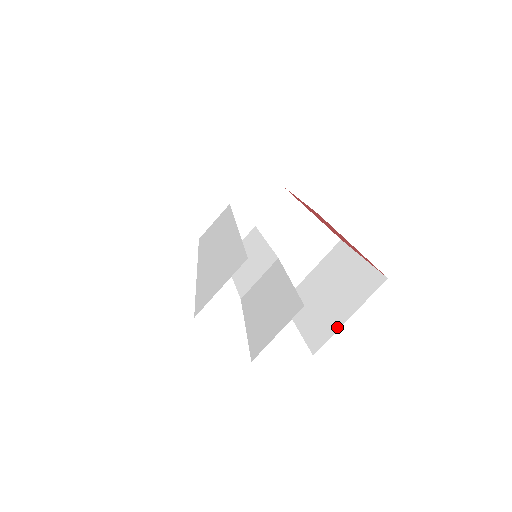
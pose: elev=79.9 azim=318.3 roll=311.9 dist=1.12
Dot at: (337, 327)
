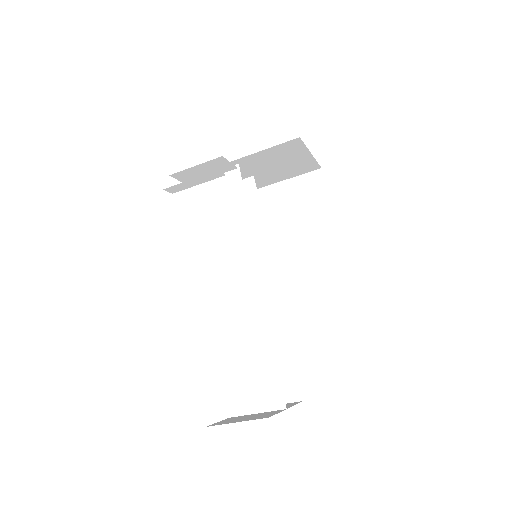
Dot at: (290, 279)
